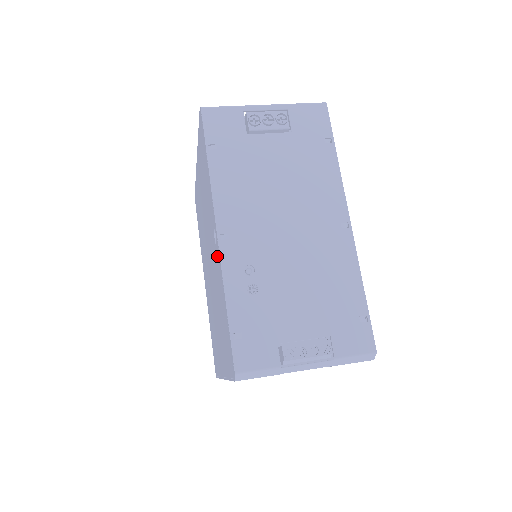
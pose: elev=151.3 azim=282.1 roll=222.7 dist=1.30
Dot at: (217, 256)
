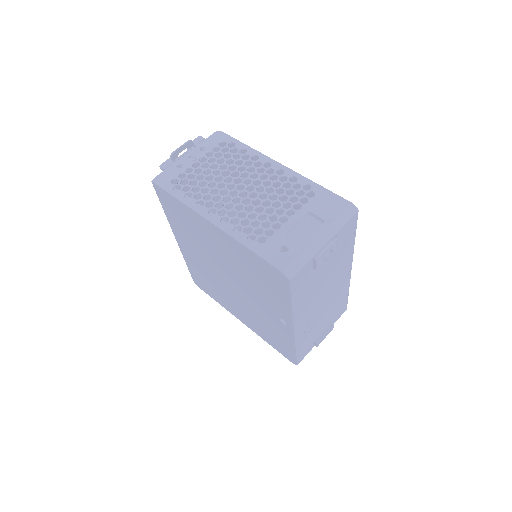
Dot at: (283, 328)
